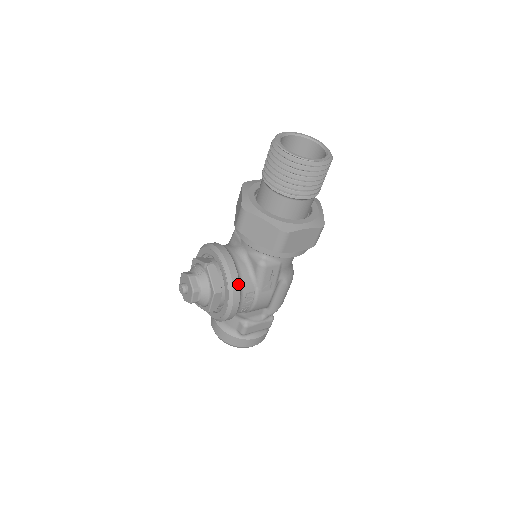
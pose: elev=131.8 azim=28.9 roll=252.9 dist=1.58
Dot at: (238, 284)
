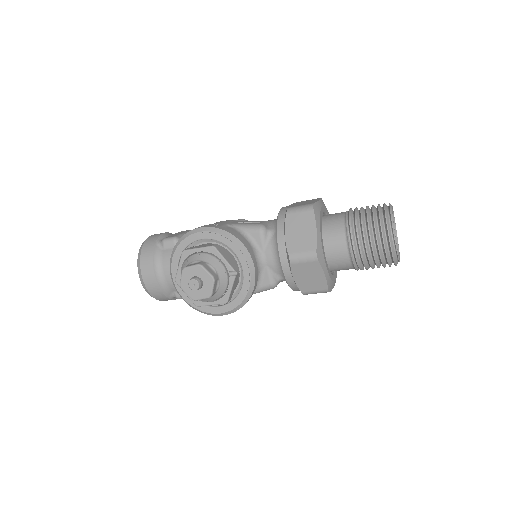
Dot at: occluded
